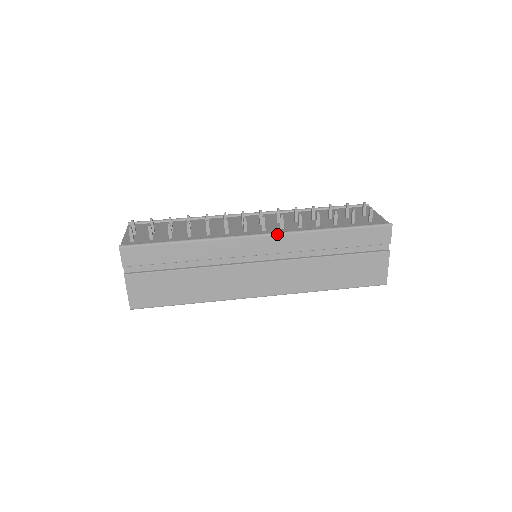
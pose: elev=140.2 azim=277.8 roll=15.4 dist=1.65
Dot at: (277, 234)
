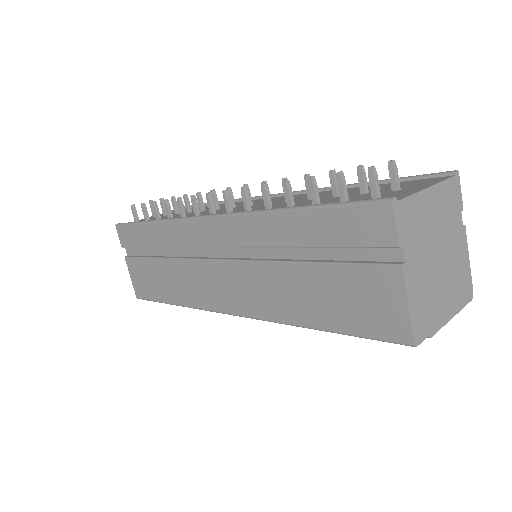
Dot at: (222, 216)
